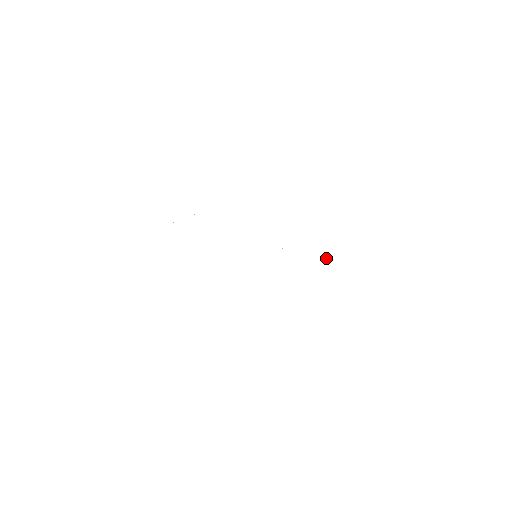
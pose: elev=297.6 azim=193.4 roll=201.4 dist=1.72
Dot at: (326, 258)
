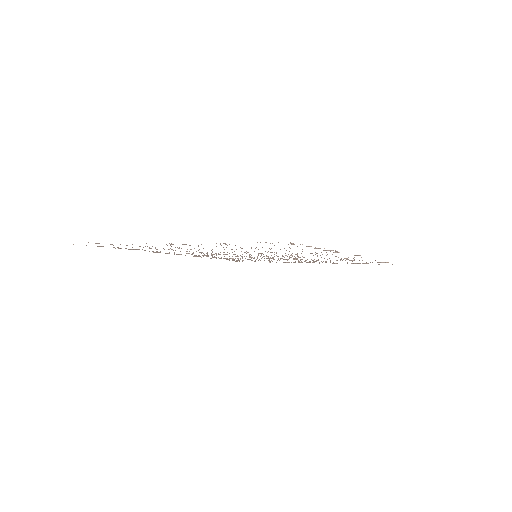
Dot at: occluded
